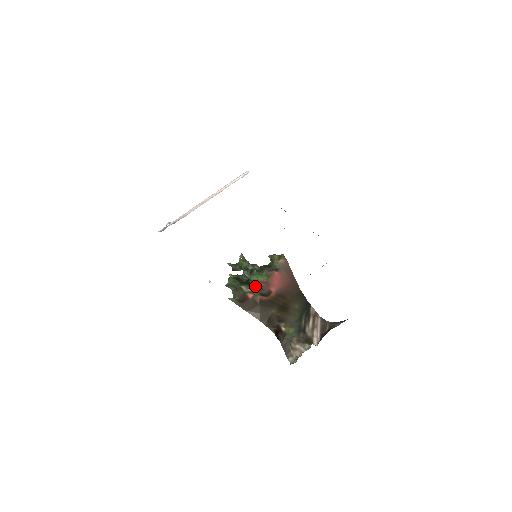
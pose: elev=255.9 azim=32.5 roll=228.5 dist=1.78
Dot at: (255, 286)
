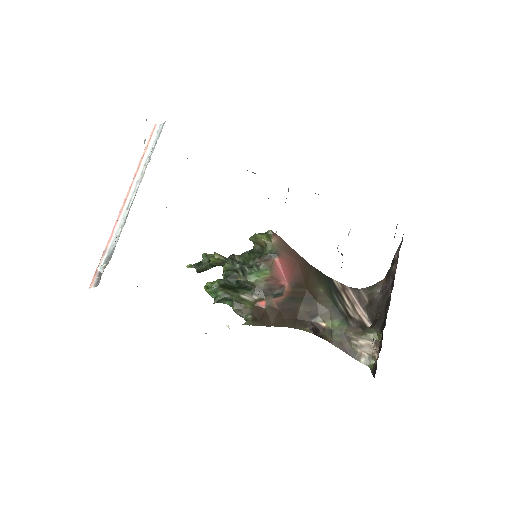
Dot at: (260, 289)
